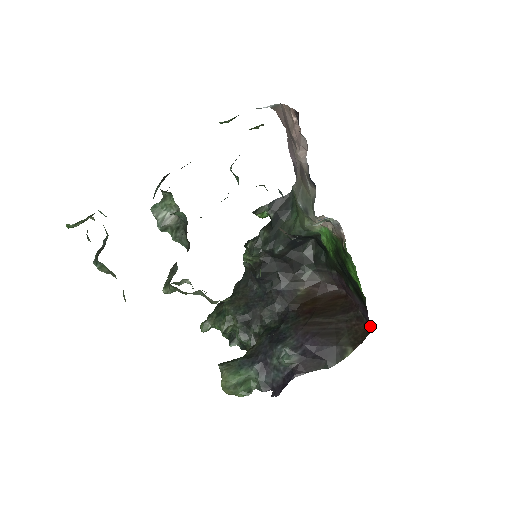
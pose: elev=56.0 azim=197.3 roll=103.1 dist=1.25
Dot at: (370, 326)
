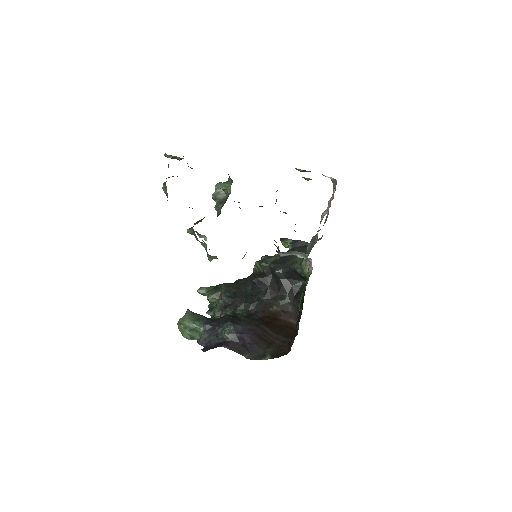
Dot at: (290, 349)
